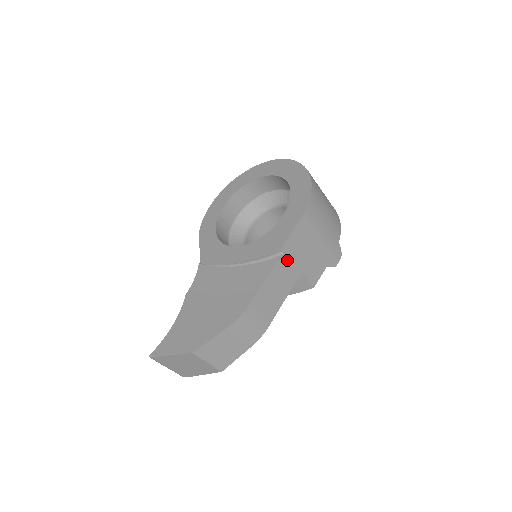
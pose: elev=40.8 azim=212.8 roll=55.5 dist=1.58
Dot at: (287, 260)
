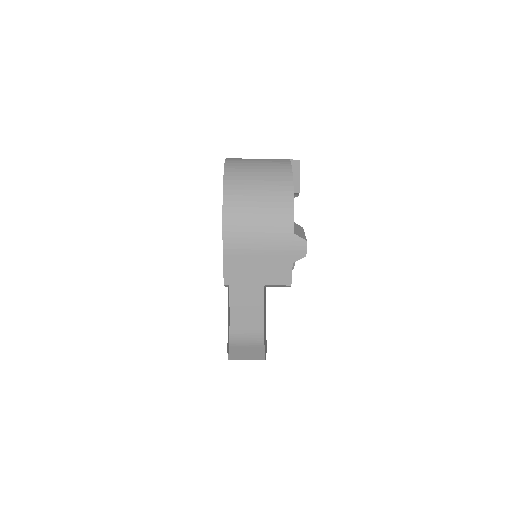
Dot at: (238, 287)
